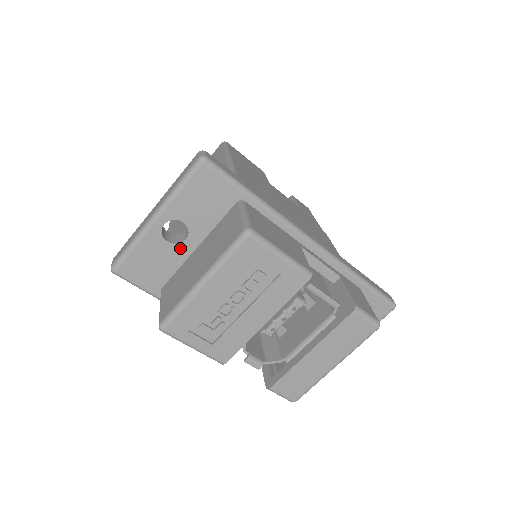
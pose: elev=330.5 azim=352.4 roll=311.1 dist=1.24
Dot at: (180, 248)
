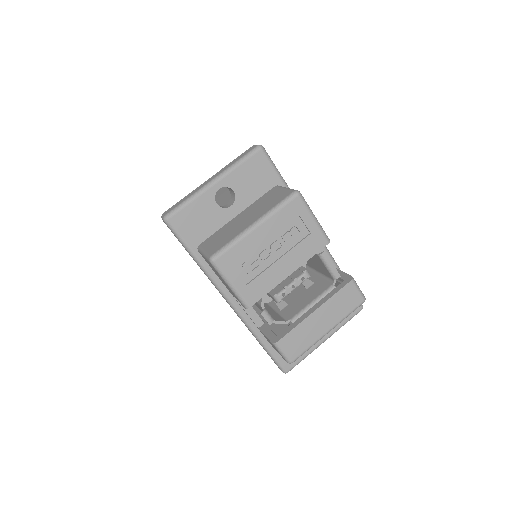
Dot at: (224, 212)
